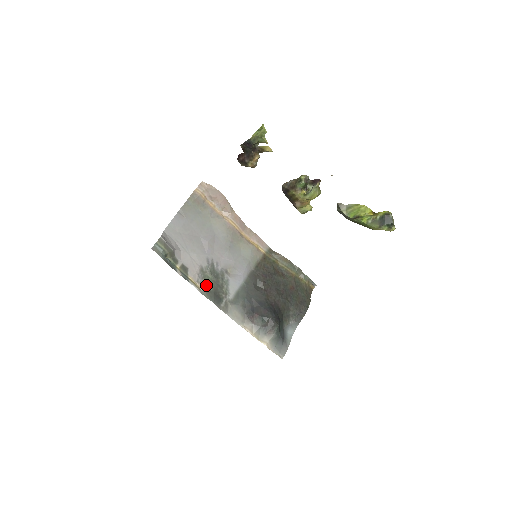
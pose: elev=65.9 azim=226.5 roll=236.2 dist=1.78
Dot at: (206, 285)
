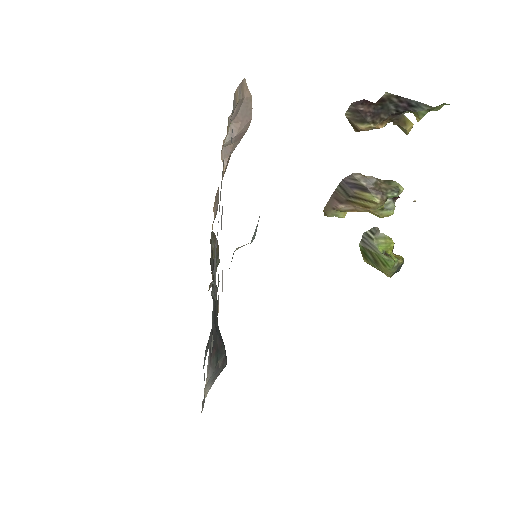
Dot at: occluded
